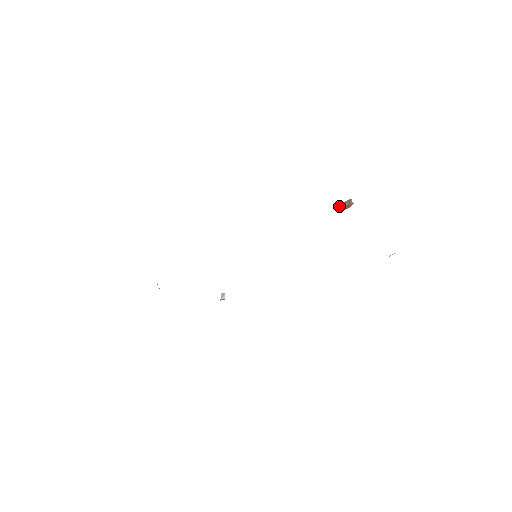
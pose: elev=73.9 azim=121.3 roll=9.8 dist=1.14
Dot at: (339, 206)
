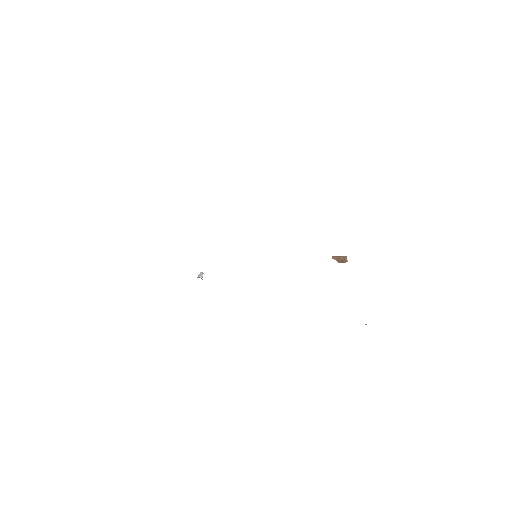
Dot at: (333, 257)
